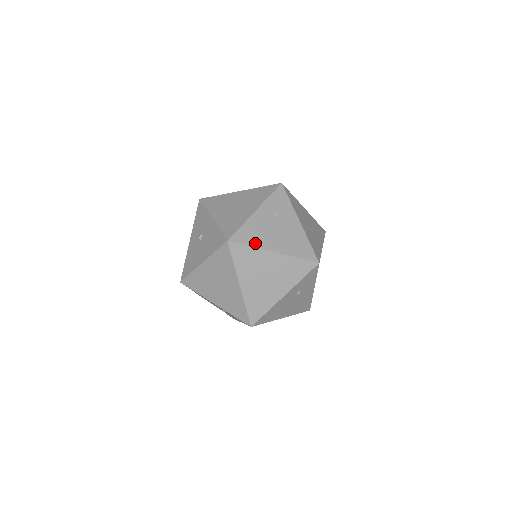
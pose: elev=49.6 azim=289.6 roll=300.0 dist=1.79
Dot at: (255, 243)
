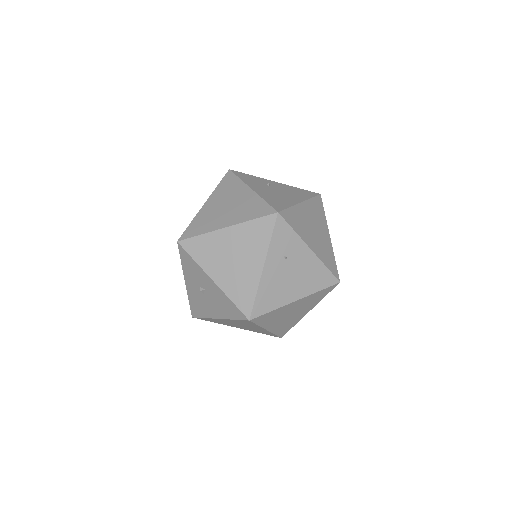
Dot at: (276, 304)
